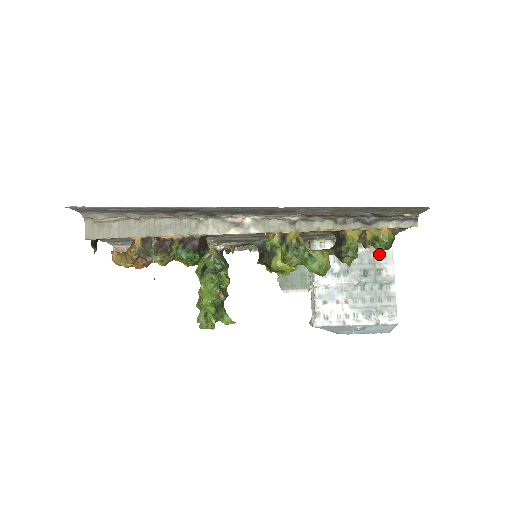
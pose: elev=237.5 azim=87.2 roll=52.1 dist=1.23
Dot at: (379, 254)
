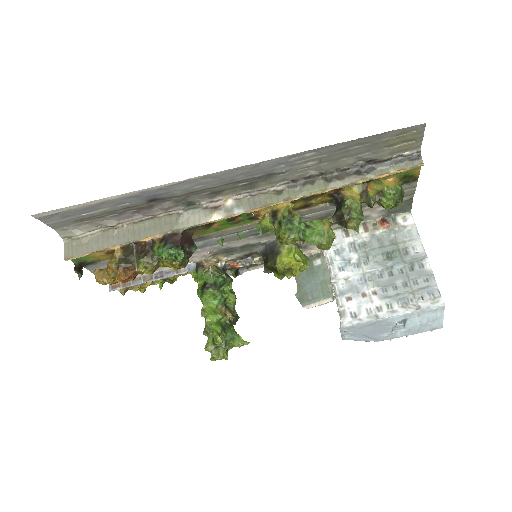
Dot at: (400, 232)
